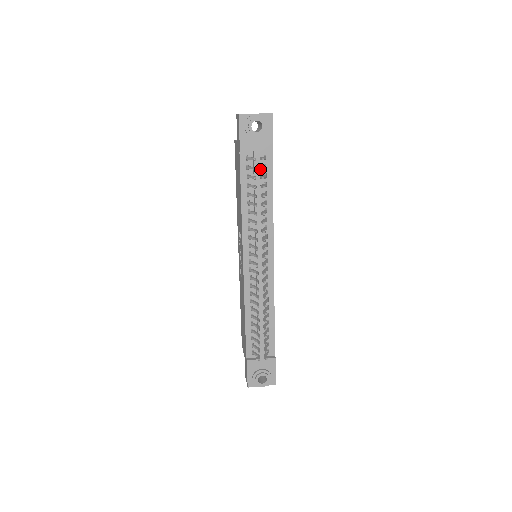
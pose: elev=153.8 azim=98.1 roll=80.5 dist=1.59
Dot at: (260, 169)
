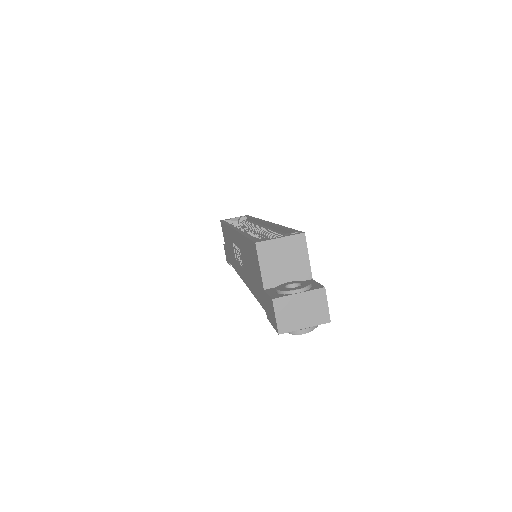
Dot at: occluded
